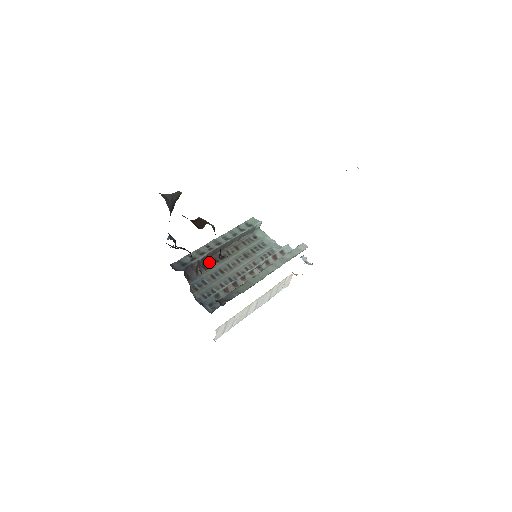
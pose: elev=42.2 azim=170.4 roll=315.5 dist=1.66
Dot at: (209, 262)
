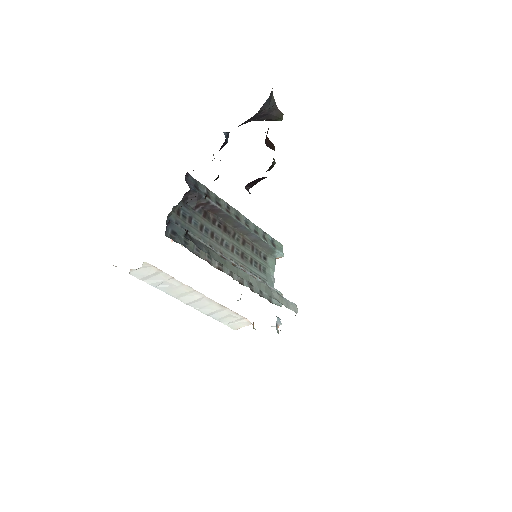
Dot at: (213, 217)
